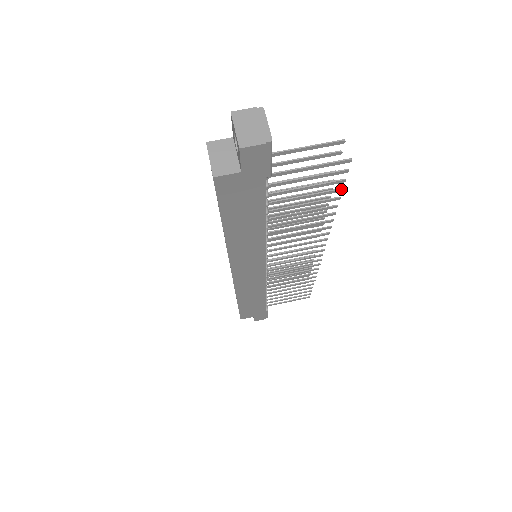
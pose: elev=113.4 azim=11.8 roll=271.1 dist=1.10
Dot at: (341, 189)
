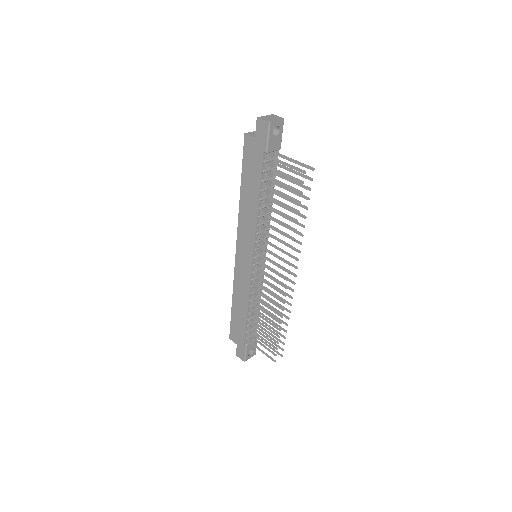
Dot at: (300, 201)
